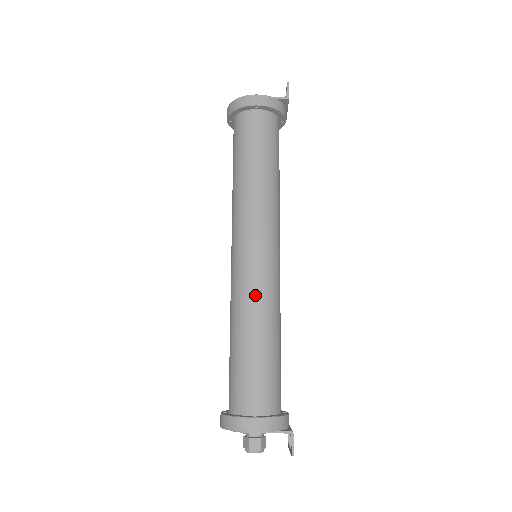
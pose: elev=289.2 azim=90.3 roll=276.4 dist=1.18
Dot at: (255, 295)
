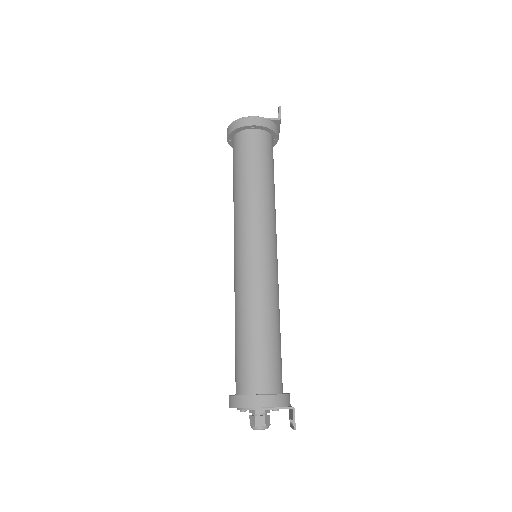
Dot at: (257, 288)
